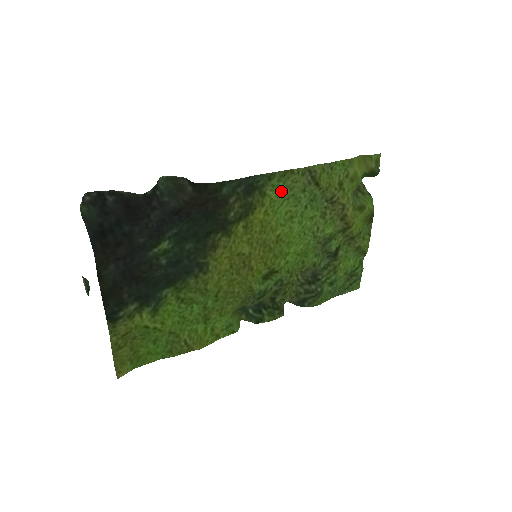
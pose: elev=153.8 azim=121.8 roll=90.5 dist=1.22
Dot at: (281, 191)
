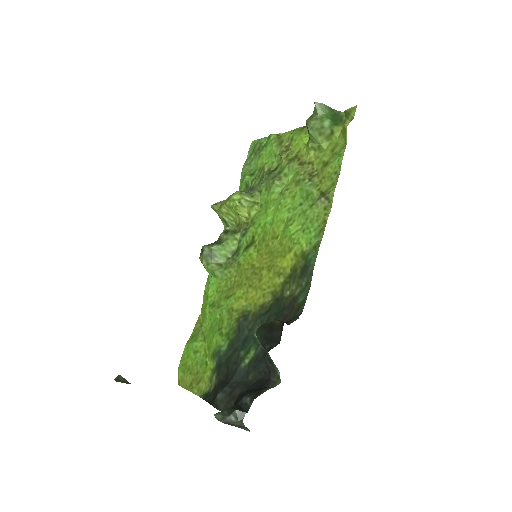
Dot at: (307, 233)
